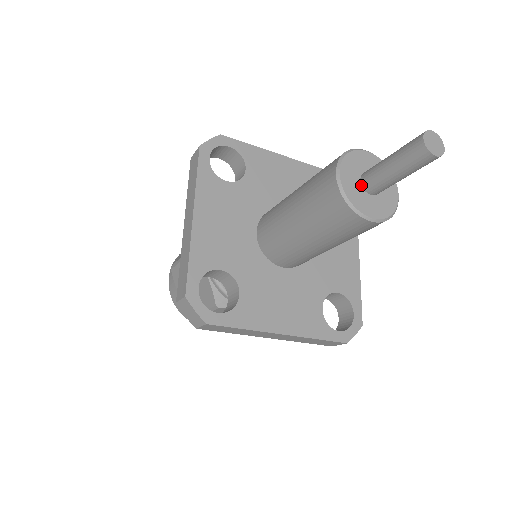
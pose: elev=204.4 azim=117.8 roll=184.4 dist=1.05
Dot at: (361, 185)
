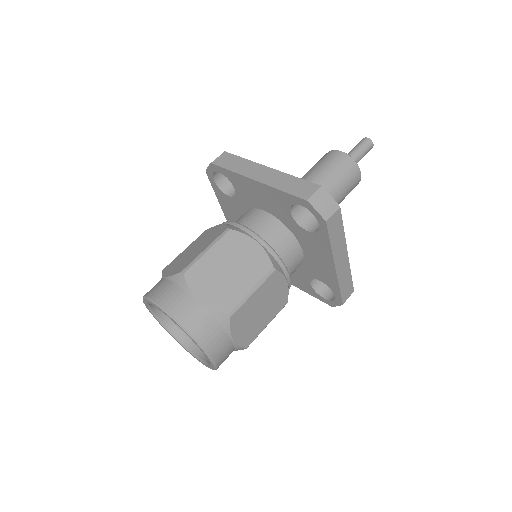
Dot at: occluded
